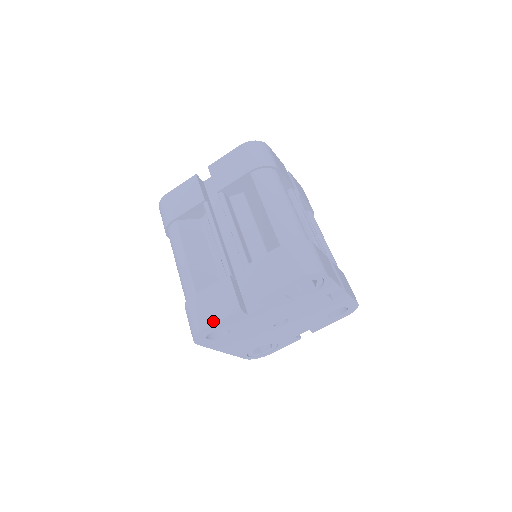
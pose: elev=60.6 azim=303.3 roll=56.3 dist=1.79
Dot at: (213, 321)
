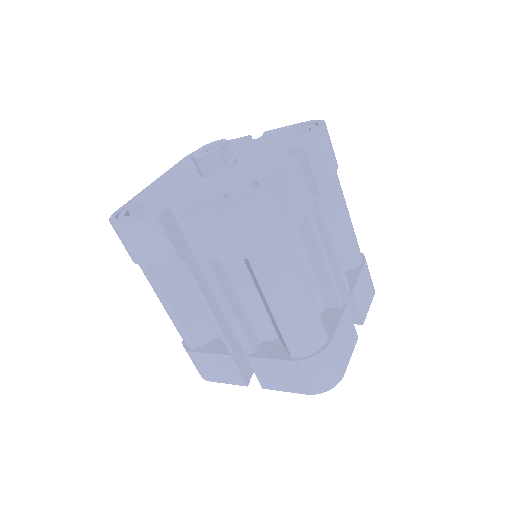
Dot at: (219, 381)
